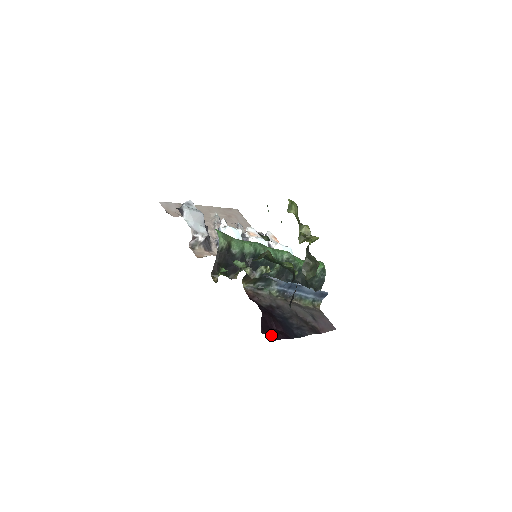
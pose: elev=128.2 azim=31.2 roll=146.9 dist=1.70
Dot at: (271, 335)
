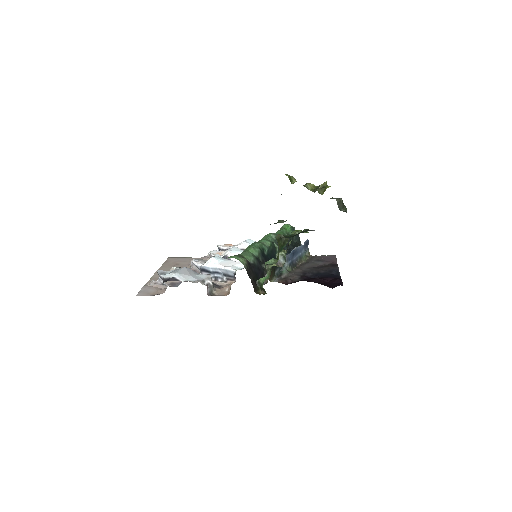
Dot at: (336, 285)
